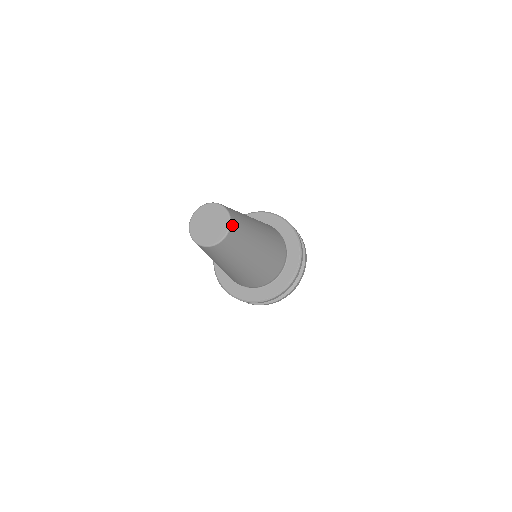
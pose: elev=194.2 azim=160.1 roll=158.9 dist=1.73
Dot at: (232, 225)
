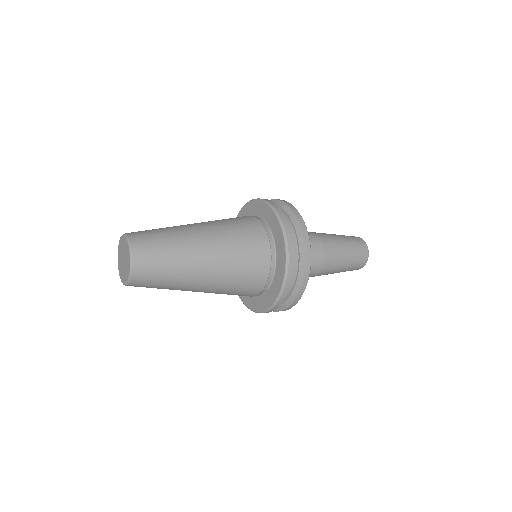
Dot at: (132, 283)
